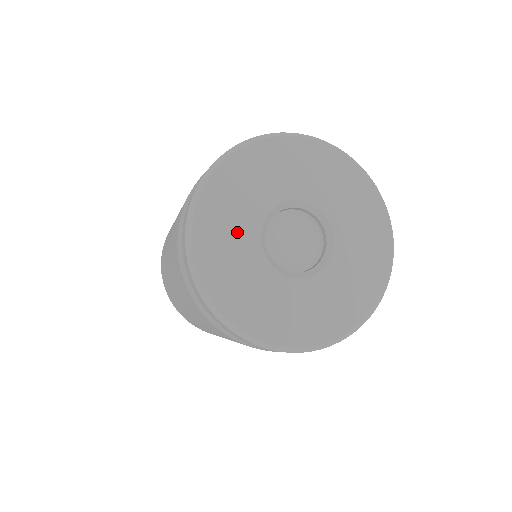
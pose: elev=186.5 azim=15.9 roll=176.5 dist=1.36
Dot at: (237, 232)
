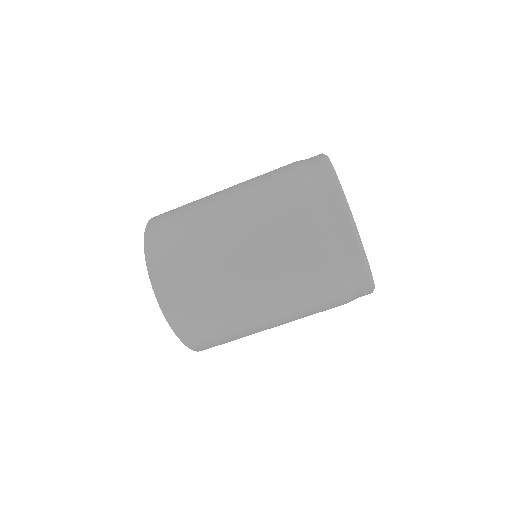
Dot at: occluded
